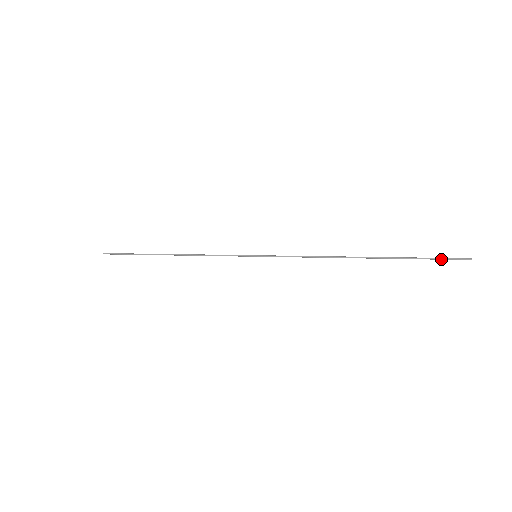
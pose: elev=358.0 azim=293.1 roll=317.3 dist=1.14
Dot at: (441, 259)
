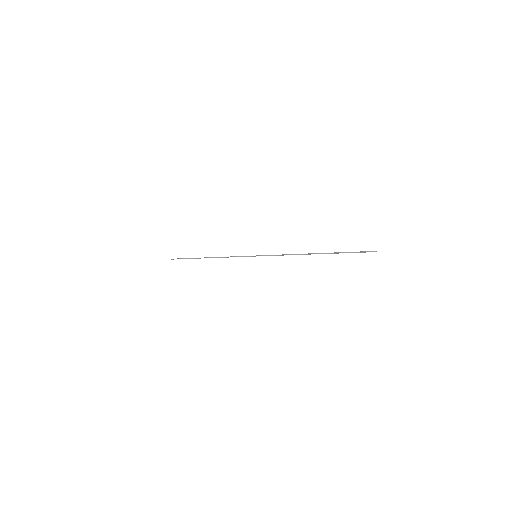
Dot at: (359, 252)
